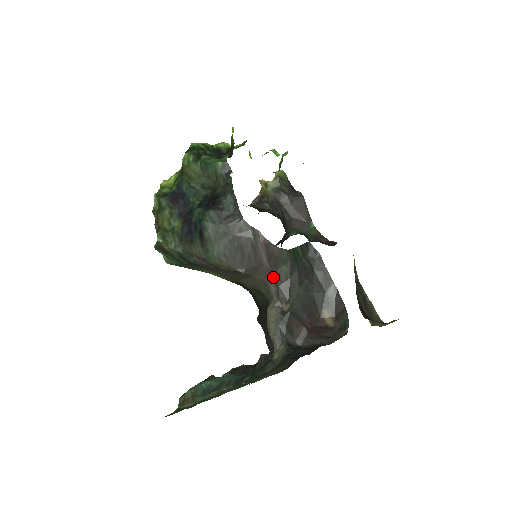
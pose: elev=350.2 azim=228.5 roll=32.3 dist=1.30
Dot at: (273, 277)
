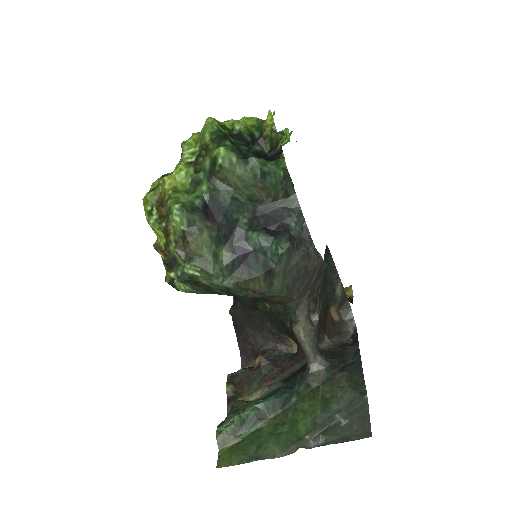
Dot at: (309, 292)
